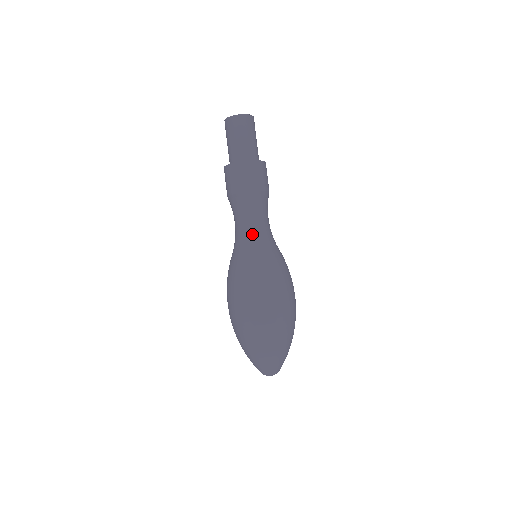
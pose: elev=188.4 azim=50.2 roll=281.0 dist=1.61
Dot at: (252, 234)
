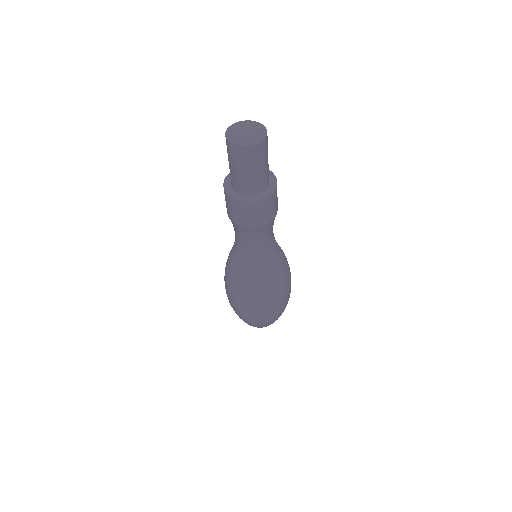
Dot at: (265, 255)
